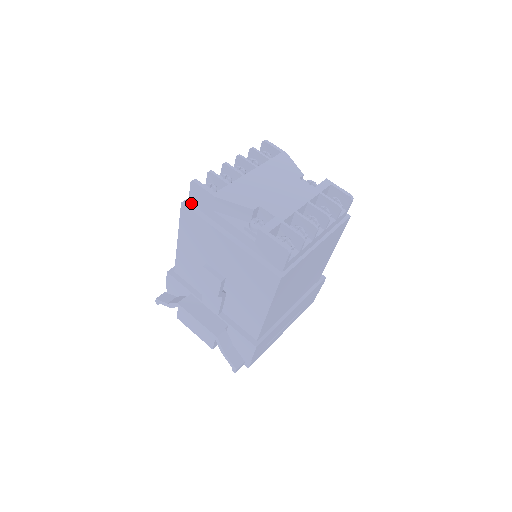
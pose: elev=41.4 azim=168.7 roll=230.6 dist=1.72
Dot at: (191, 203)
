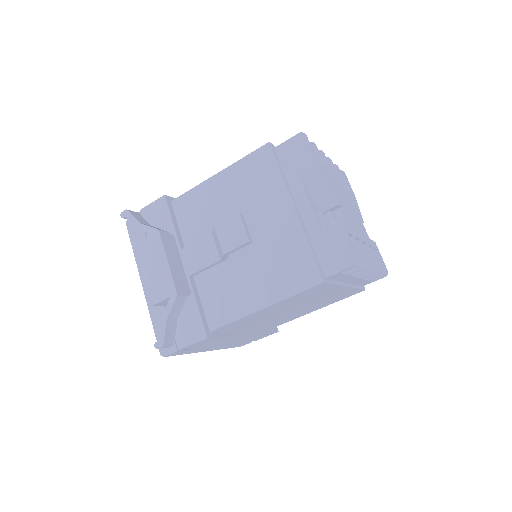
Dot at: (276, 151)
